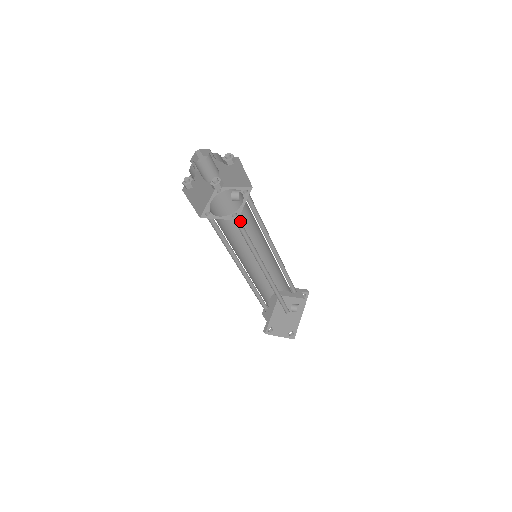
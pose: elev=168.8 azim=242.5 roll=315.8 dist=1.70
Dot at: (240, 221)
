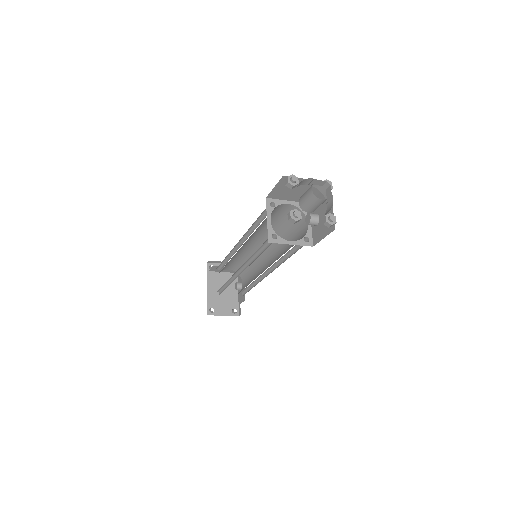
Dot at: occluded
